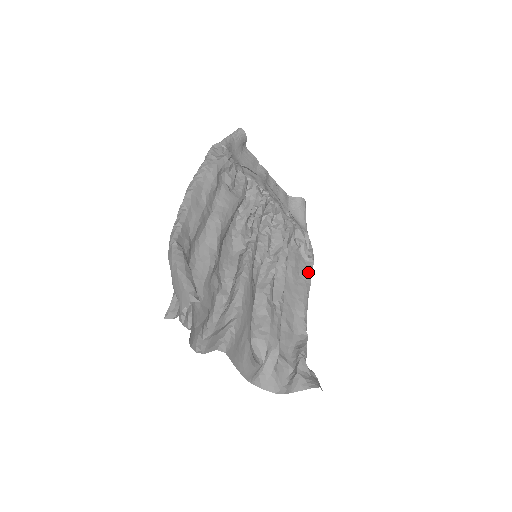
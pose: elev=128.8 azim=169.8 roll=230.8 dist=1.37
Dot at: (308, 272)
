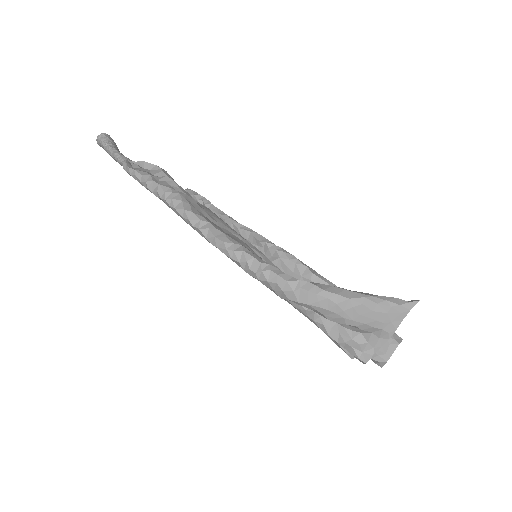
Dot at: occluded
